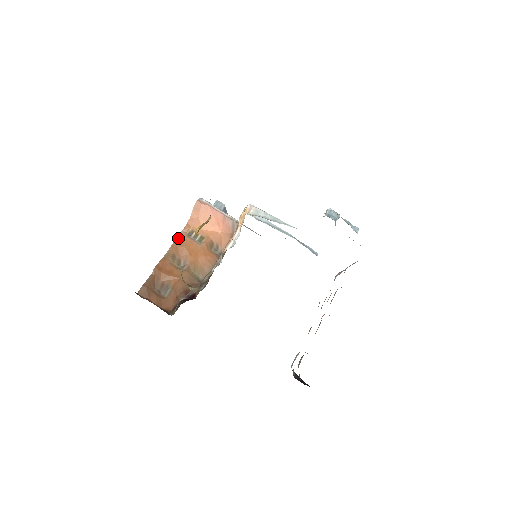
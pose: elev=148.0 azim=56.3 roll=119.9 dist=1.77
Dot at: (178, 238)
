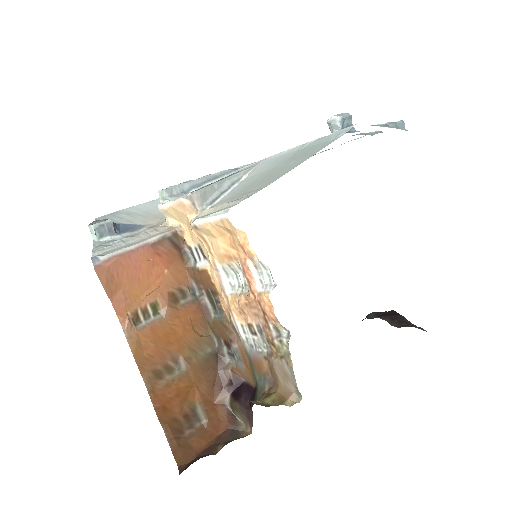
Dot at: (133, 348)
